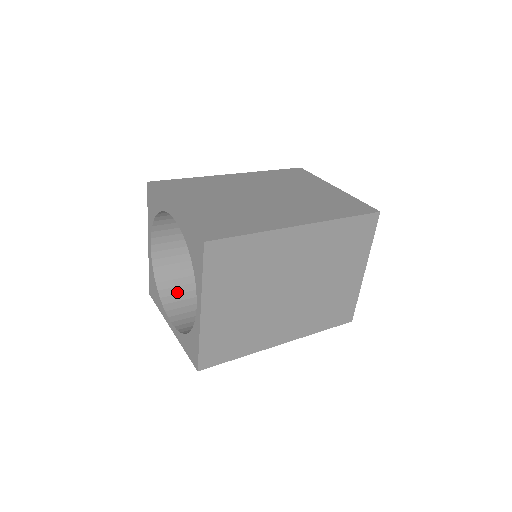
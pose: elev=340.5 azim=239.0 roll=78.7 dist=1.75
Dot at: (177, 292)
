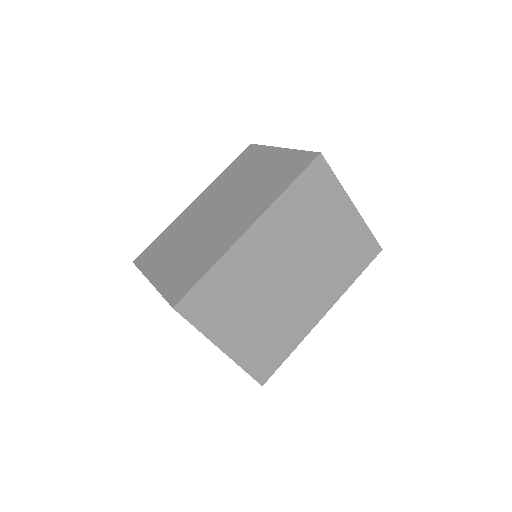
Dot at: occluded
